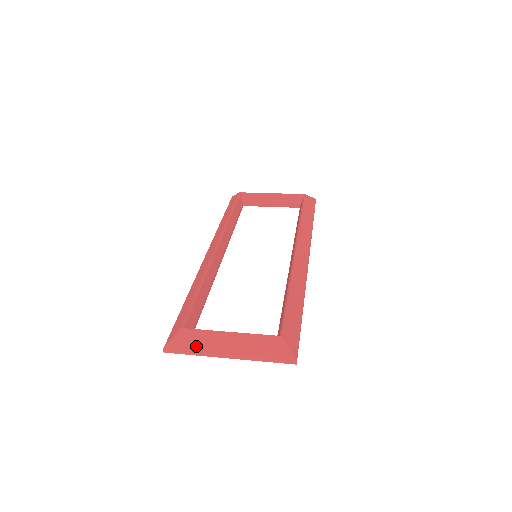
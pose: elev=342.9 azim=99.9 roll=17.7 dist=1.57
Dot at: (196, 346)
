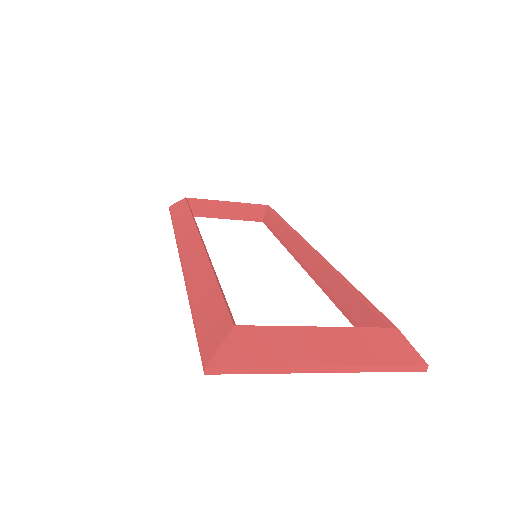
Dot at: (267, 355)
